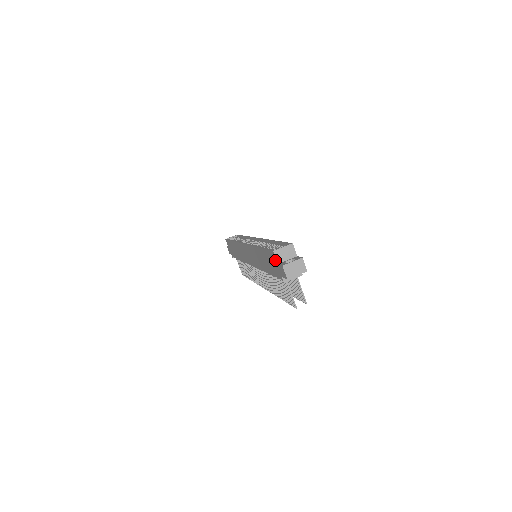
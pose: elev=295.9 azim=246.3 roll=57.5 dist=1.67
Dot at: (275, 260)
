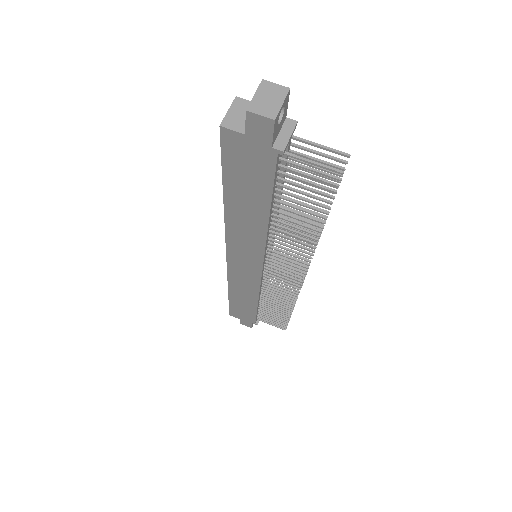
Dot at: (237, 138)
